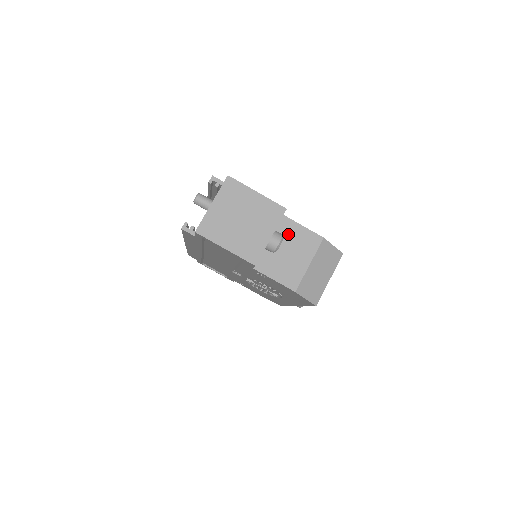
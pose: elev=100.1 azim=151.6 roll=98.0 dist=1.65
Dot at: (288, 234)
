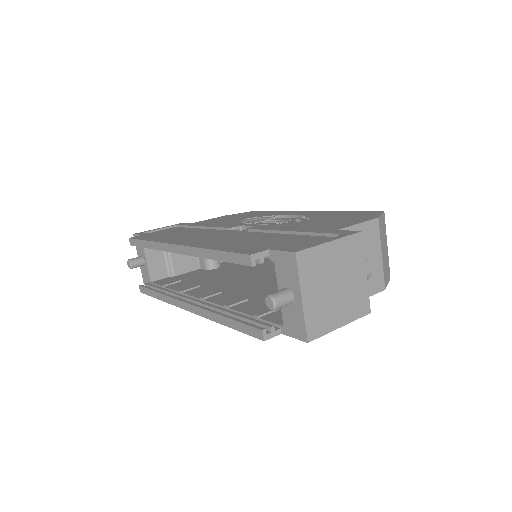
Dot at: occluded
